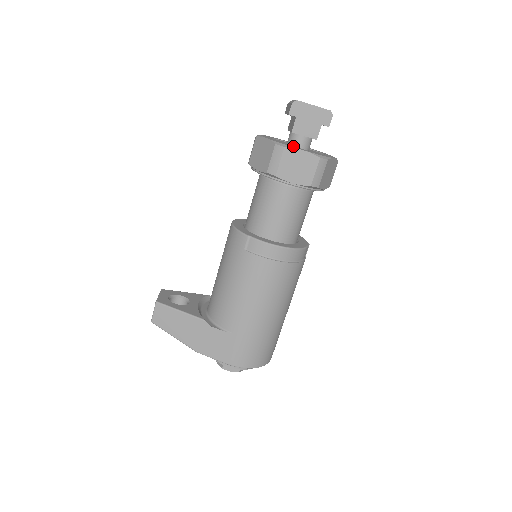
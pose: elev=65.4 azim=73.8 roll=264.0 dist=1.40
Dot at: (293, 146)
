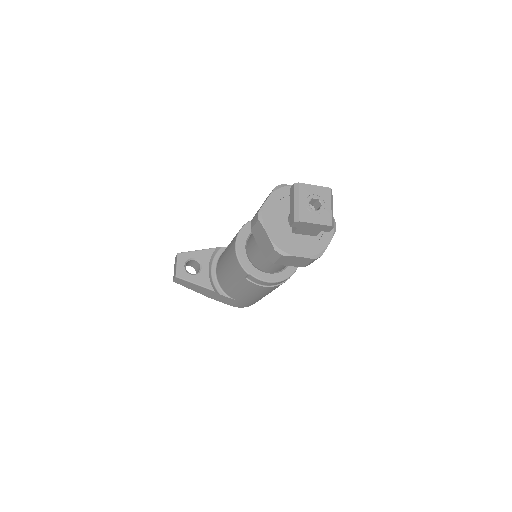
Dot at: occluded
